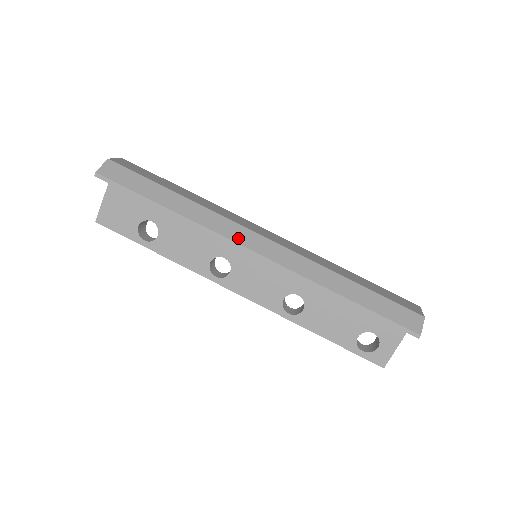
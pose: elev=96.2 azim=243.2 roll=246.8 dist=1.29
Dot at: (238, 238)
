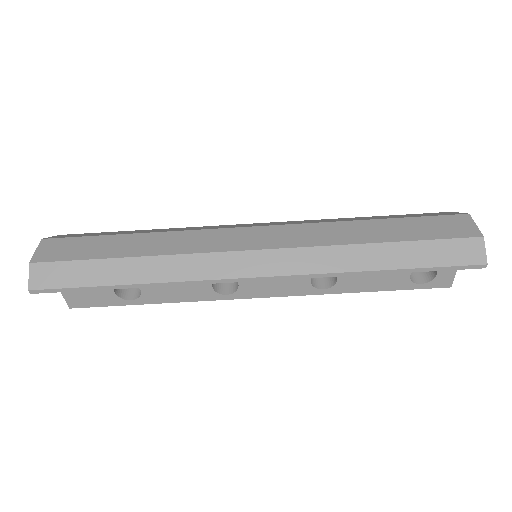
Dot at: (228, 271)
